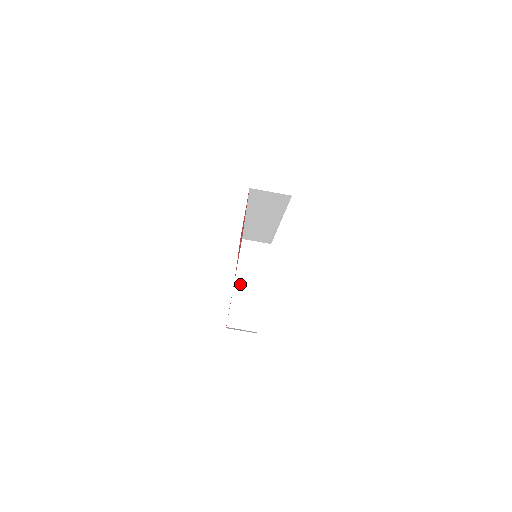
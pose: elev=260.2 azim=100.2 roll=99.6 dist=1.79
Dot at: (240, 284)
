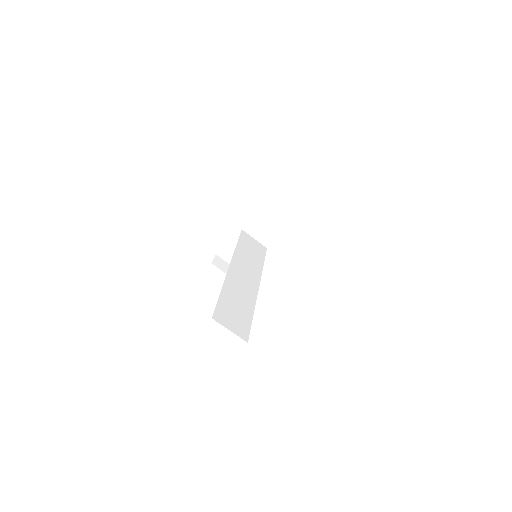
Dot at: (246, 229)
